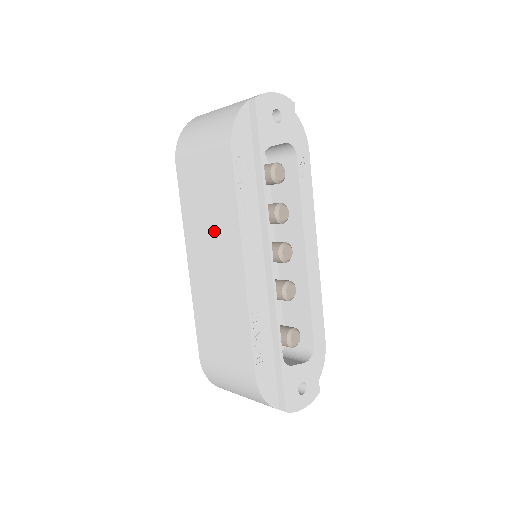
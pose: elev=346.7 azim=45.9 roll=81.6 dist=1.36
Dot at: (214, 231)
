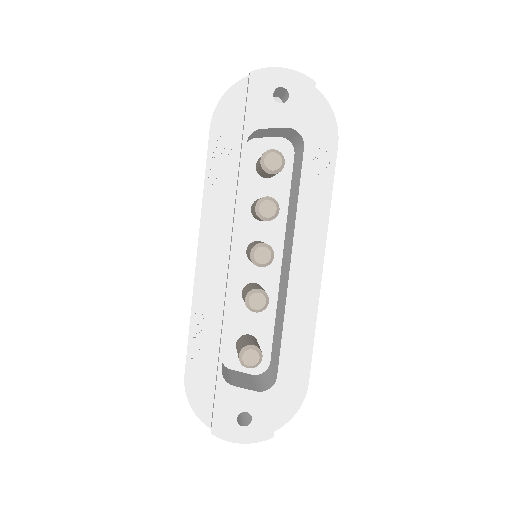
Dot at: occluded
